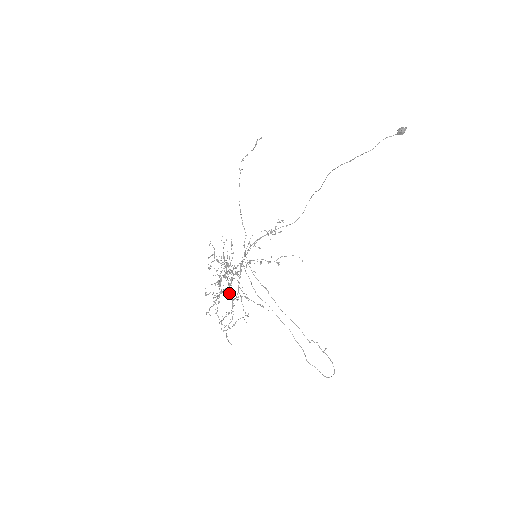
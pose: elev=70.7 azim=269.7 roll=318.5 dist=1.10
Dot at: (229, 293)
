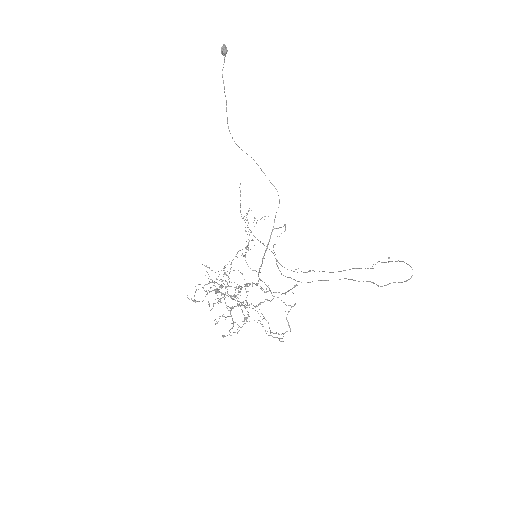
Dot at: (237, 304)
